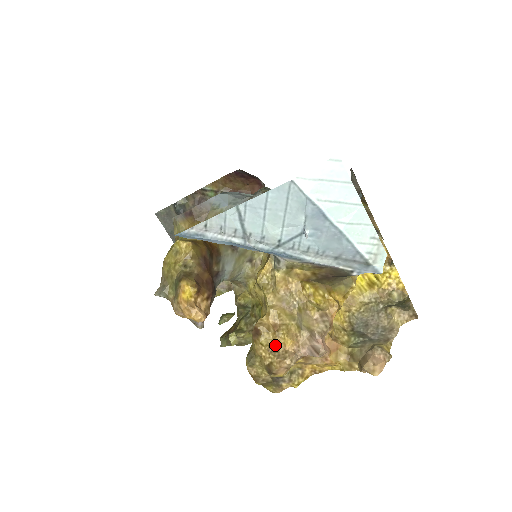
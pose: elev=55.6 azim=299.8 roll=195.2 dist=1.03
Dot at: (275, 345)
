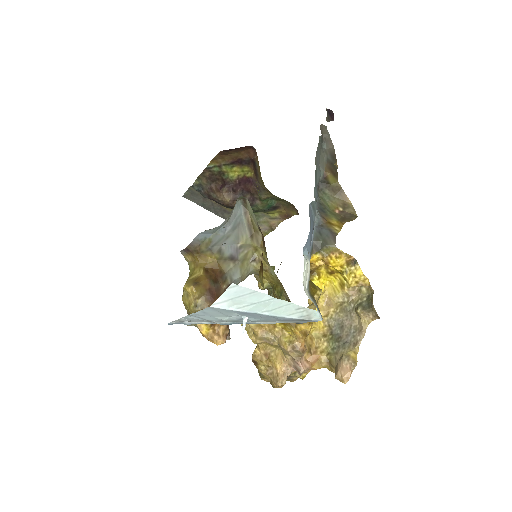
Dot at: (270, 368)
